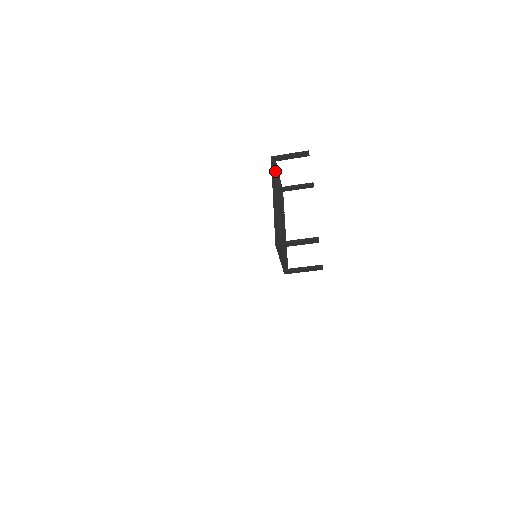
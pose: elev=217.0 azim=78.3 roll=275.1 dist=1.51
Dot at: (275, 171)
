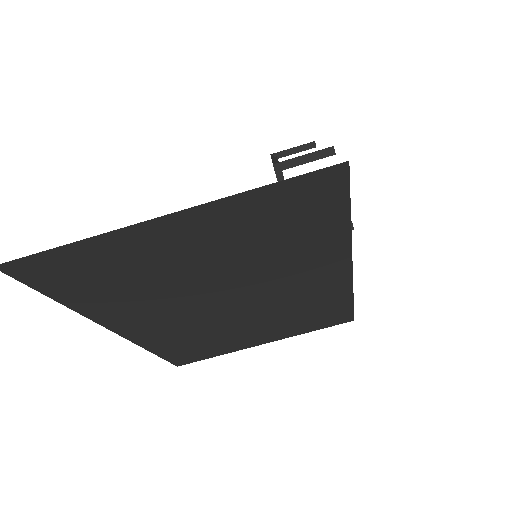
Dot at: (275, 158)
